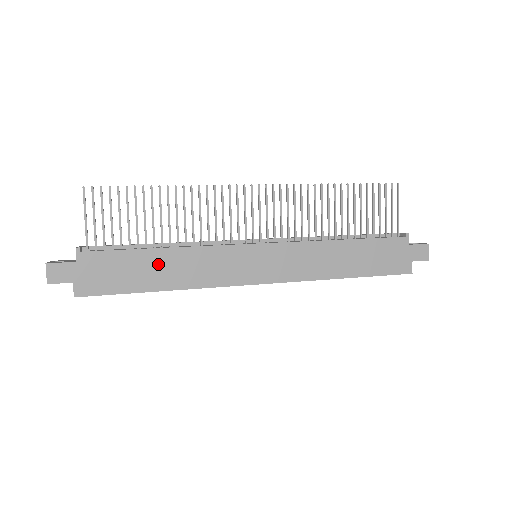
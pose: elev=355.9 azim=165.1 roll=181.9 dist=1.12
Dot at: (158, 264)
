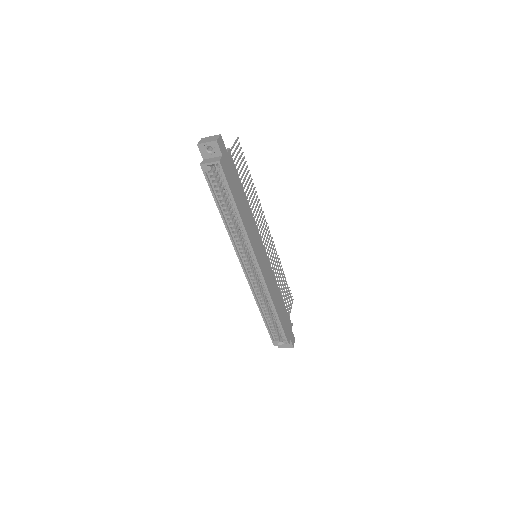
Dot at: (243, 201)
